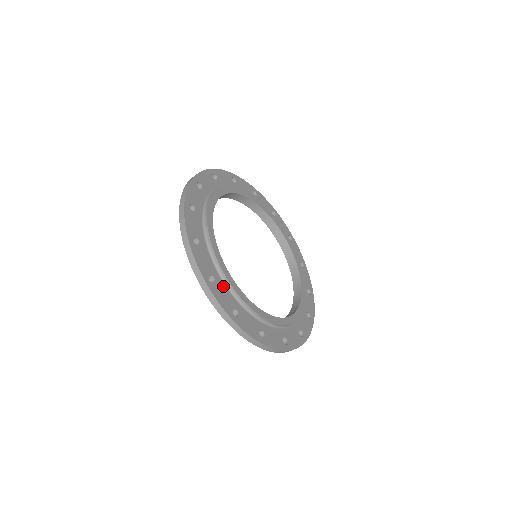
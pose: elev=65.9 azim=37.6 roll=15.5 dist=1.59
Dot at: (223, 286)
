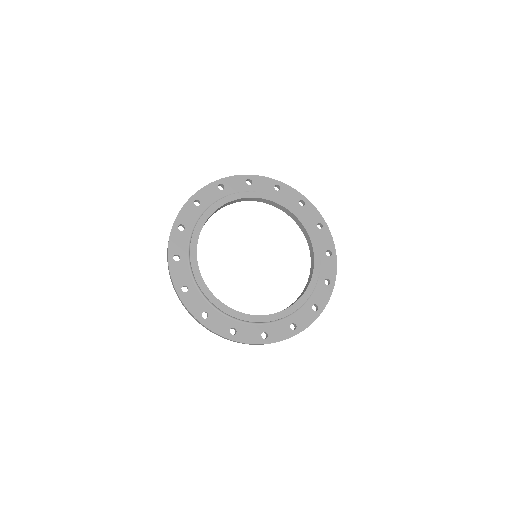
Dot at: (197, 293)
